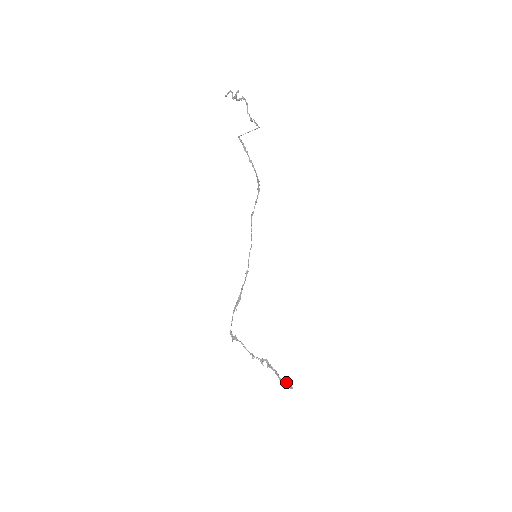
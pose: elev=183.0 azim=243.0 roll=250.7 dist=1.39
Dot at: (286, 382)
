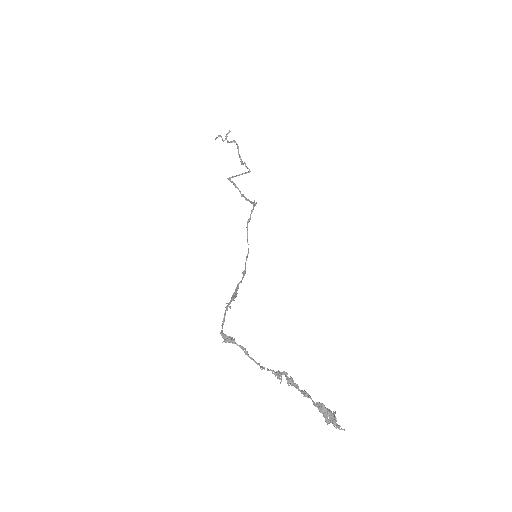
Dot at: (326, 408)
